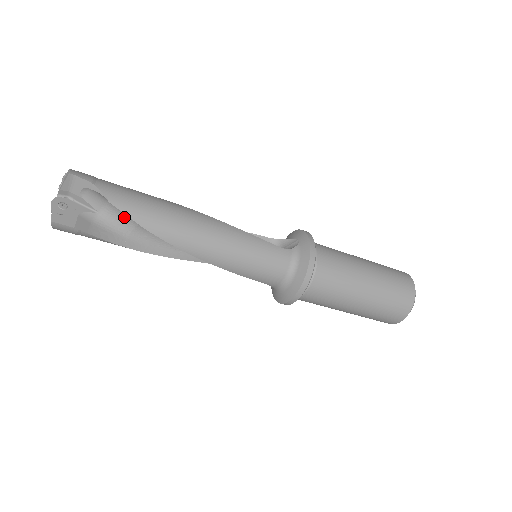
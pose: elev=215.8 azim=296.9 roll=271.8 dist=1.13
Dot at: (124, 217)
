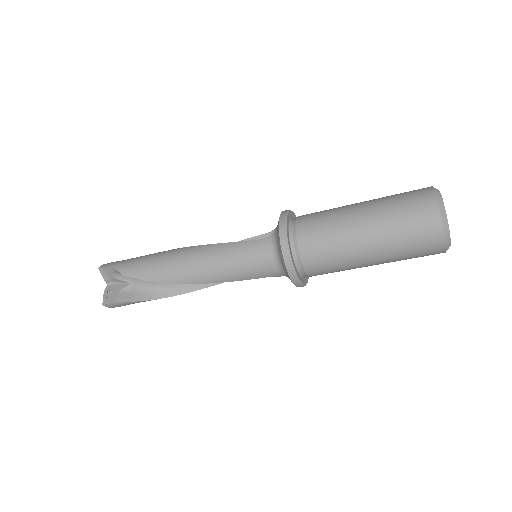
Dot at: occluded
